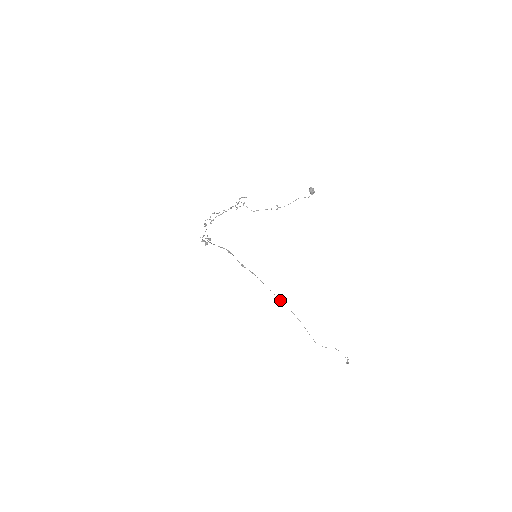
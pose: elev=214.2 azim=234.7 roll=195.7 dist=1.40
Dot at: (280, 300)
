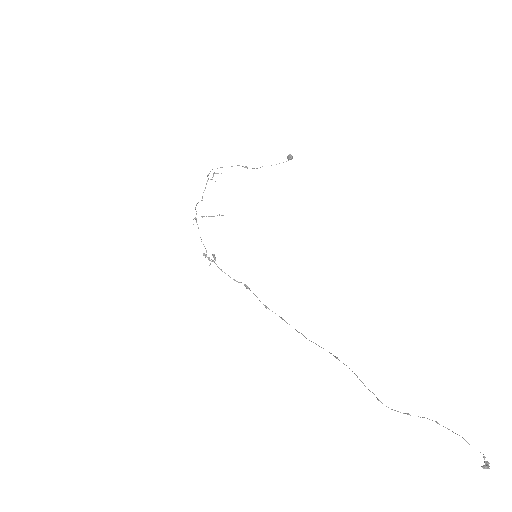
Dot at: (318, 345)
